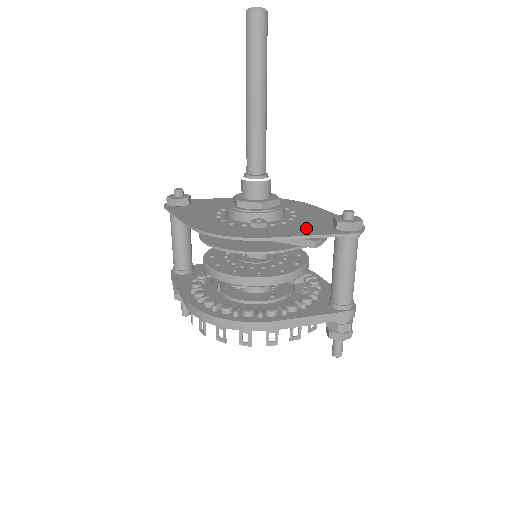
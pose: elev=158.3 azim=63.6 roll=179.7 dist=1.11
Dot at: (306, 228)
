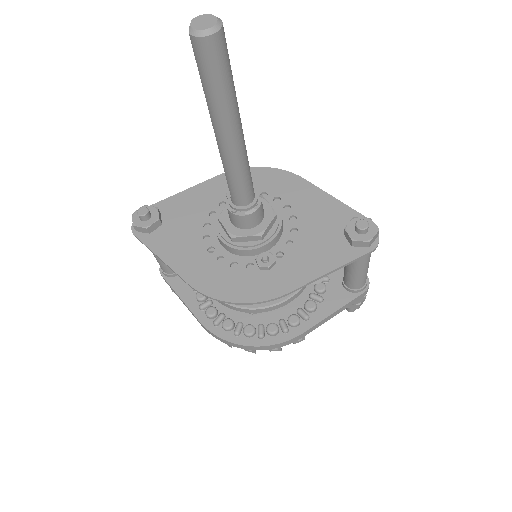
Dot at: (319, 253)
